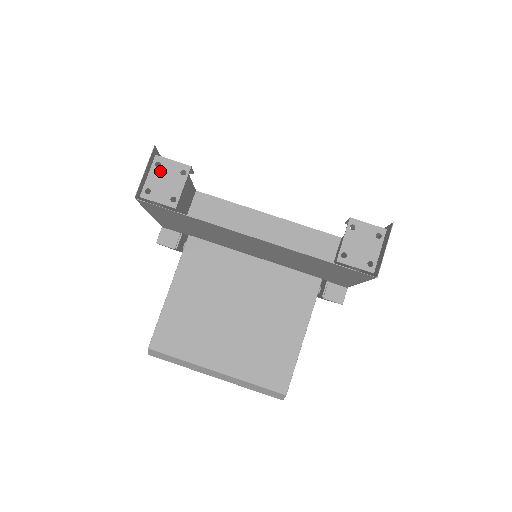
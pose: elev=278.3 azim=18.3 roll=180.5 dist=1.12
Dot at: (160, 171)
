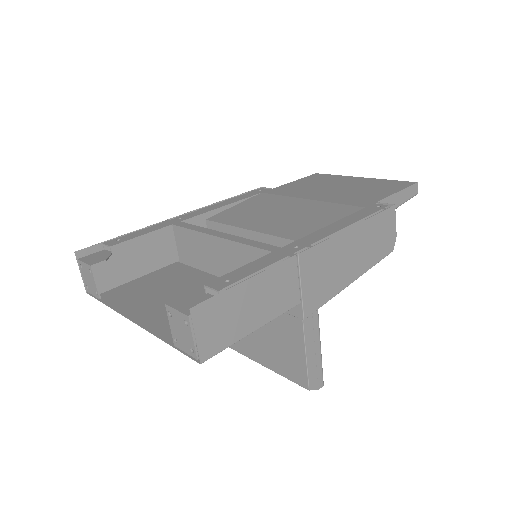
Dot at: (84, 272)
